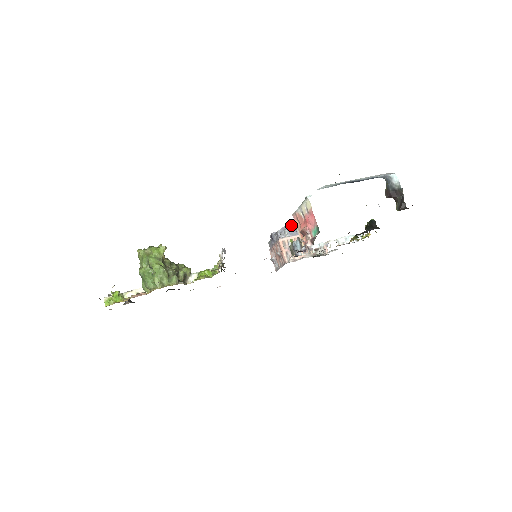
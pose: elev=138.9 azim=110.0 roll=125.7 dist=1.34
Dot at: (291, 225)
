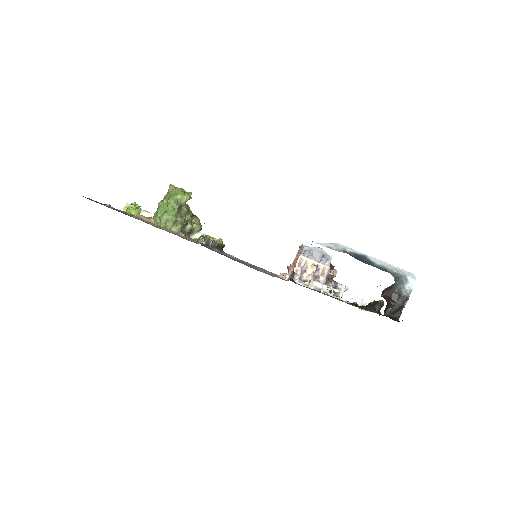
Dot at: (320, 250)
